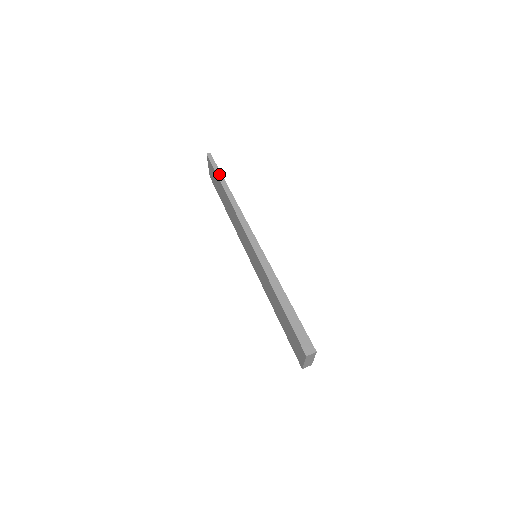
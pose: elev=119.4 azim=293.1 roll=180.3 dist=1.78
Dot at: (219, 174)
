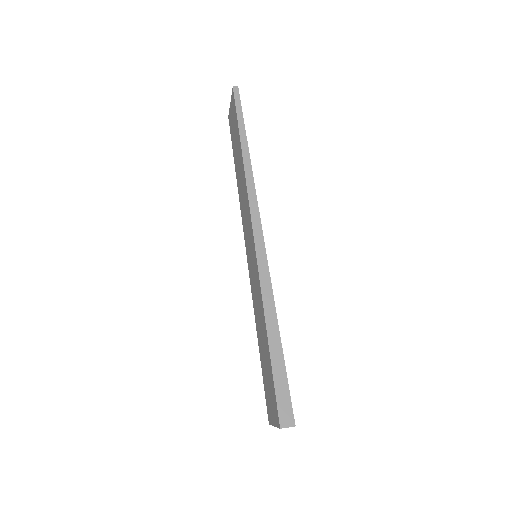
Dot at: (241, 124)
